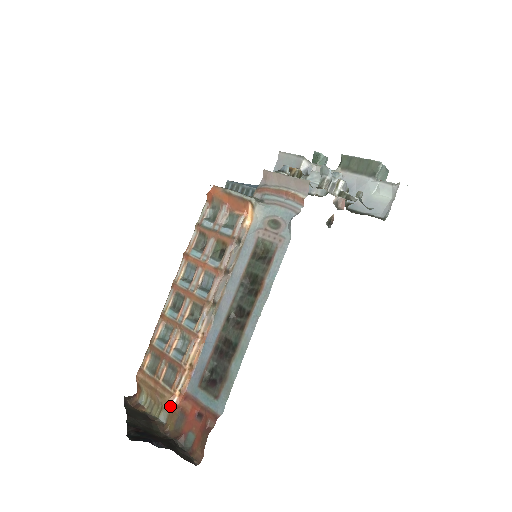
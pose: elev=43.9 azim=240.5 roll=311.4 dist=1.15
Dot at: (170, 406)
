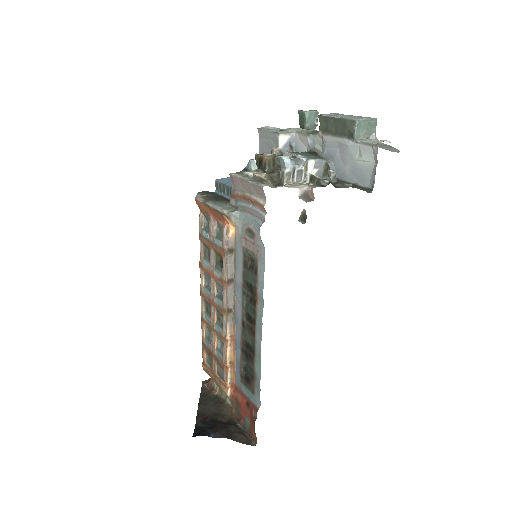
Dot at: (227, 395)
